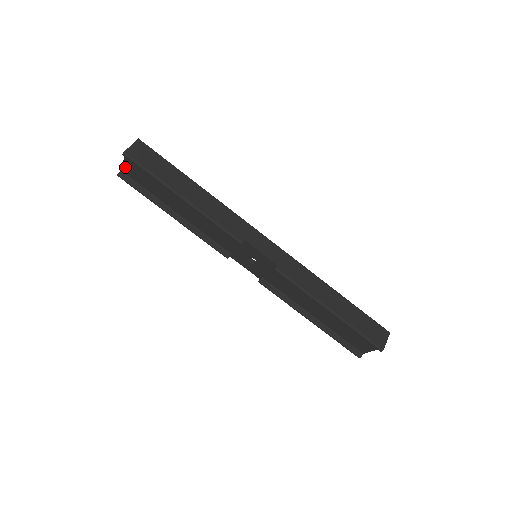
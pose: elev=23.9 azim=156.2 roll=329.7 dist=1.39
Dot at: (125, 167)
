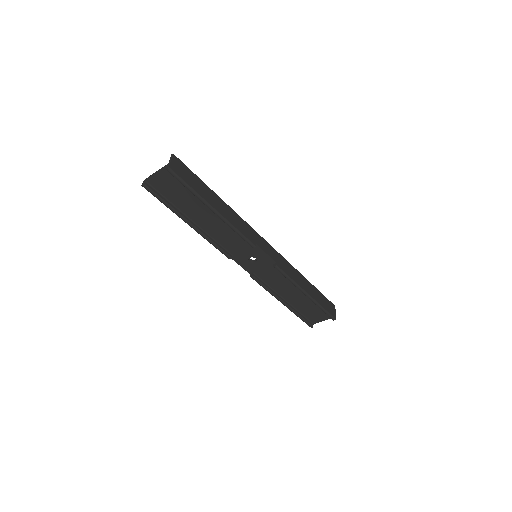
Dot at: (155, 179)
